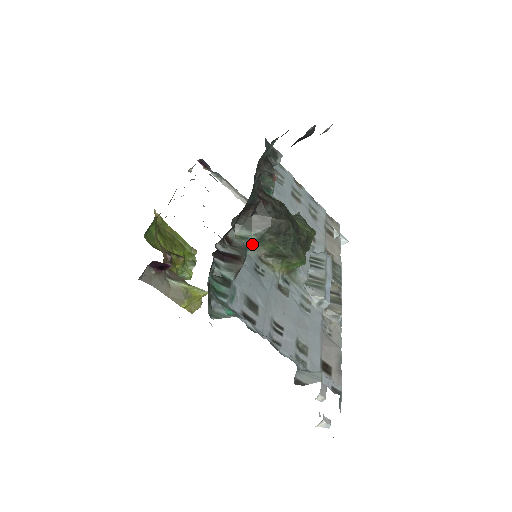
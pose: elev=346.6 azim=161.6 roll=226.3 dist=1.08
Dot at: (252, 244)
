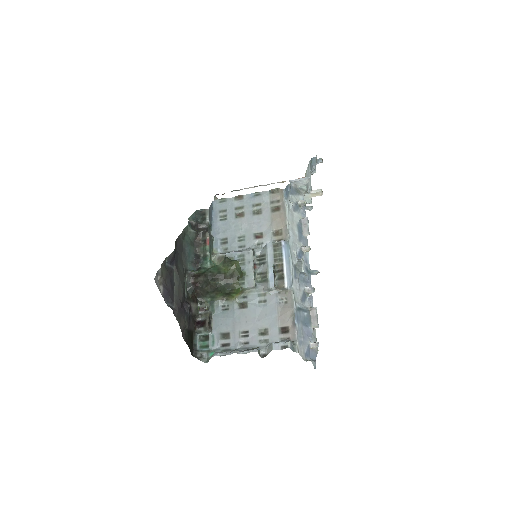
Dot at: (213, 301)
